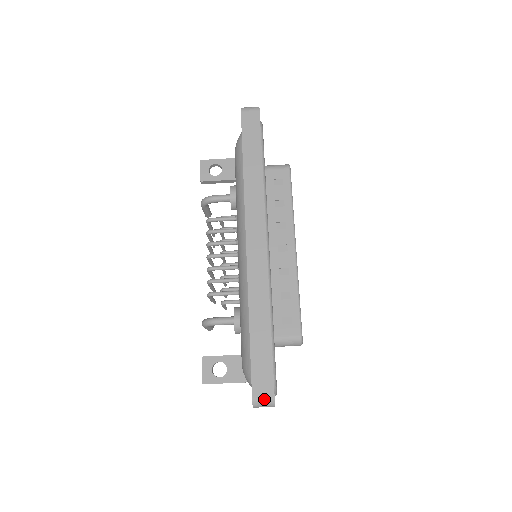
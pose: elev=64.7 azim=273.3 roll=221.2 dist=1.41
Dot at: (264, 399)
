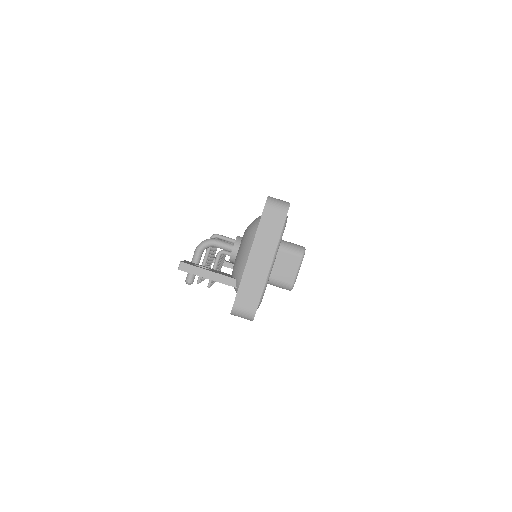
Dot at: (280, 200)
